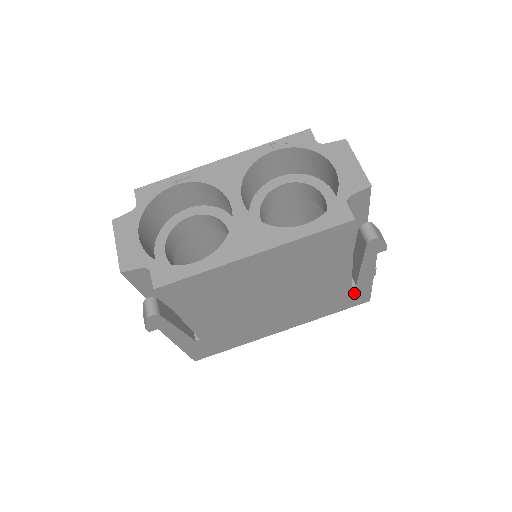
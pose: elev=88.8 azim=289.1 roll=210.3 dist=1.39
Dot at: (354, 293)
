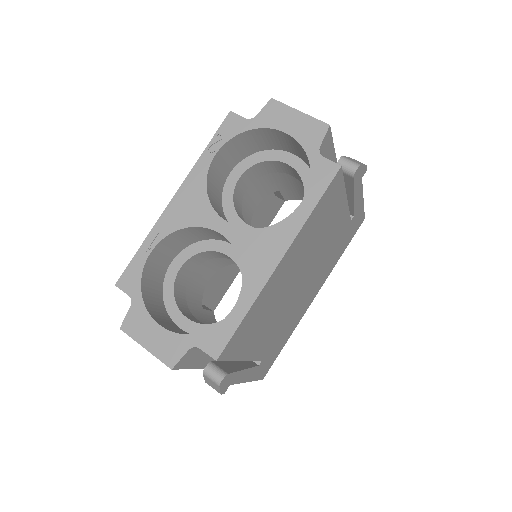
Dot at: (353, 223)
